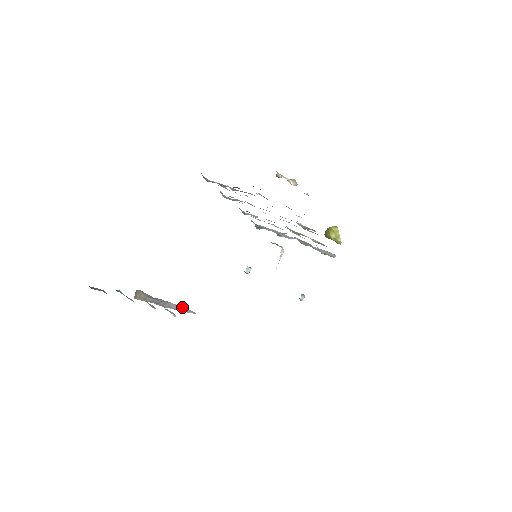
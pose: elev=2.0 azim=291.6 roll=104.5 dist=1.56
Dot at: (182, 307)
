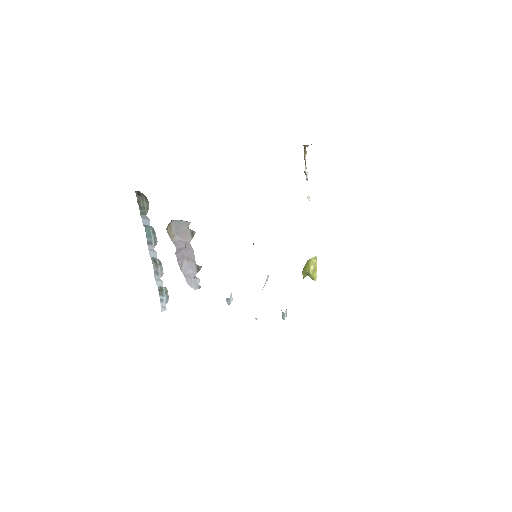
Dot at: (195, 267)
